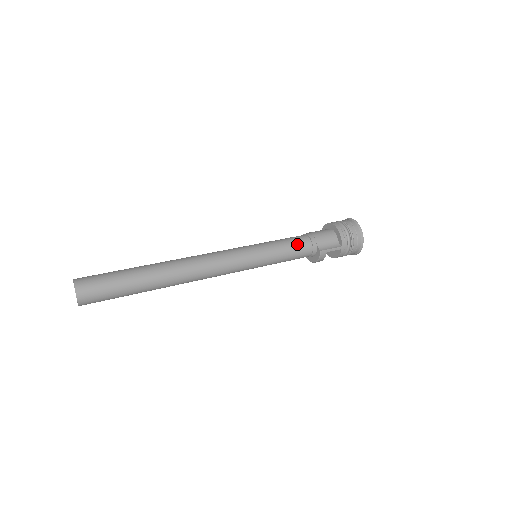
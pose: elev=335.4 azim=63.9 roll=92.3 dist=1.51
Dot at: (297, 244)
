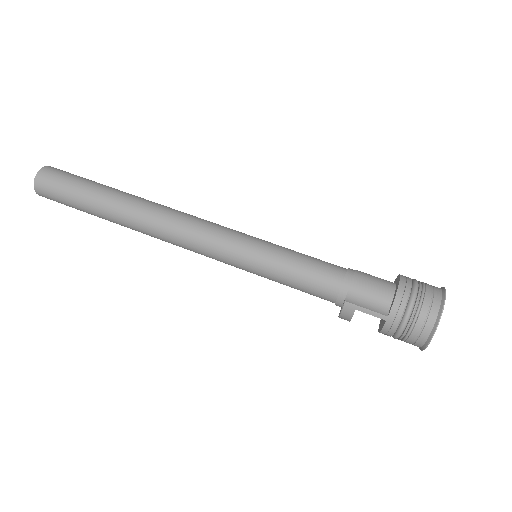
Dot at: (317, 271)
